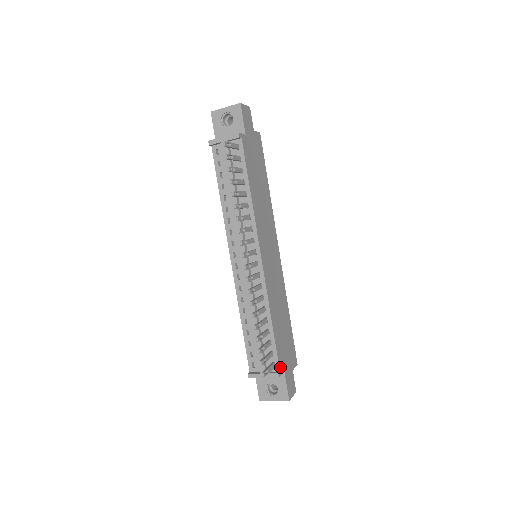
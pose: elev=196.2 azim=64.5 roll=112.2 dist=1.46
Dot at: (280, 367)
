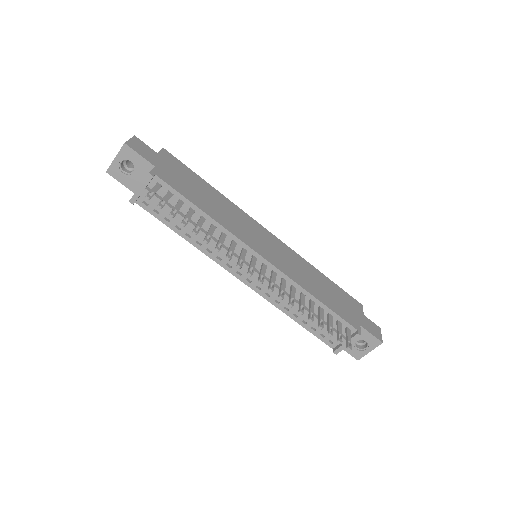
Dot at: (354, 326)
